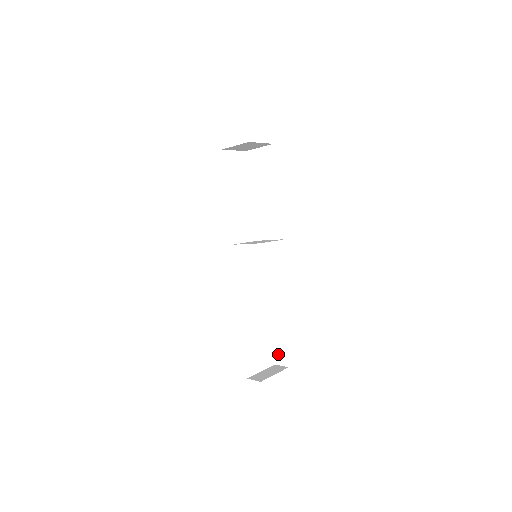
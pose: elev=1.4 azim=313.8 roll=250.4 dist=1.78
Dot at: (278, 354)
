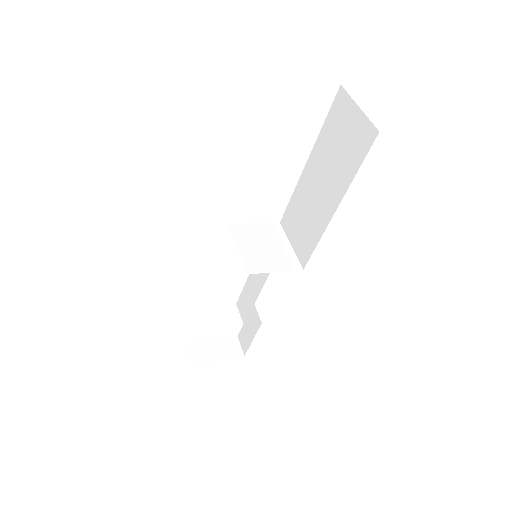
Dot at: (243, 335)
